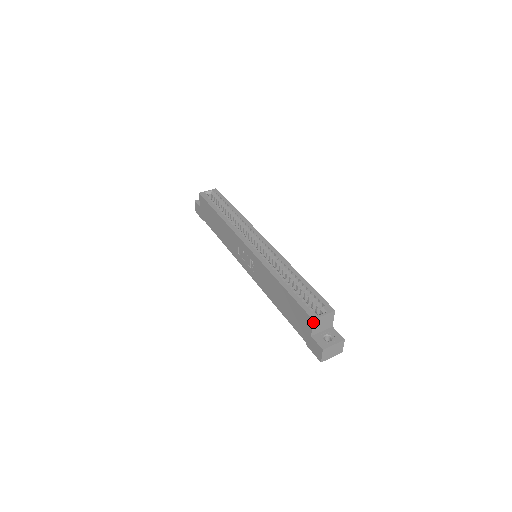
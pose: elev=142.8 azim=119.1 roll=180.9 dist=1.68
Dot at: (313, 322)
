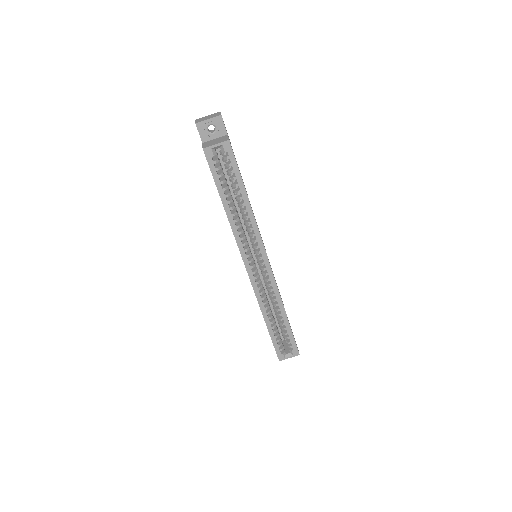
Dot at: (279, 359)
